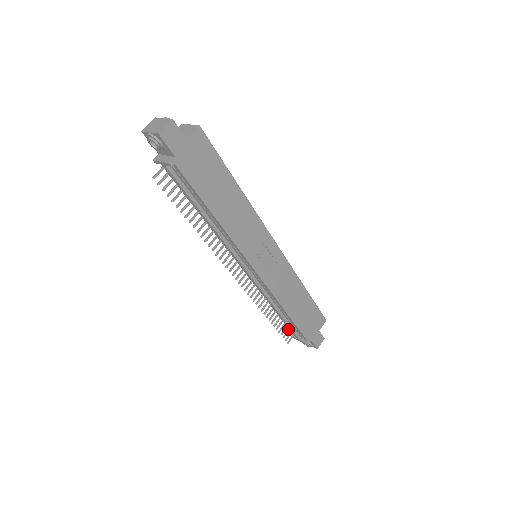
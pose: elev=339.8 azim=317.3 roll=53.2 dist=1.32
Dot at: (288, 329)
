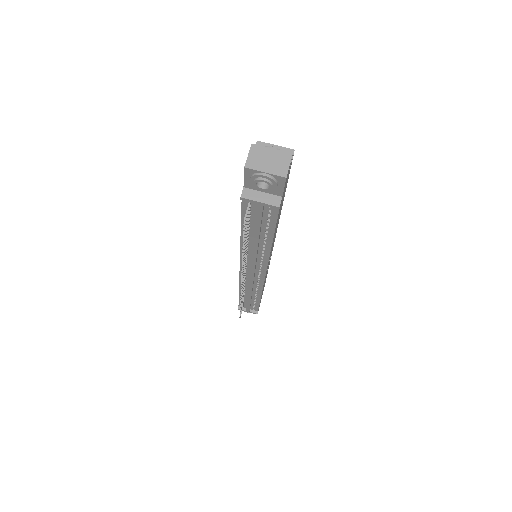
Dot at: occluded
